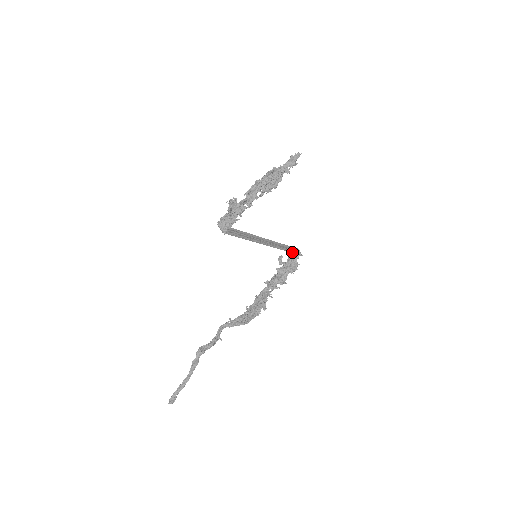
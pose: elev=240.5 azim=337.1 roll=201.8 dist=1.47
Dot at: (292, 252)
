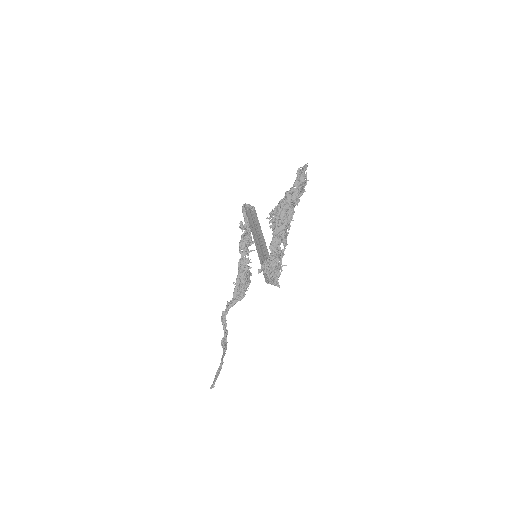
Dot at: (256, 217)
